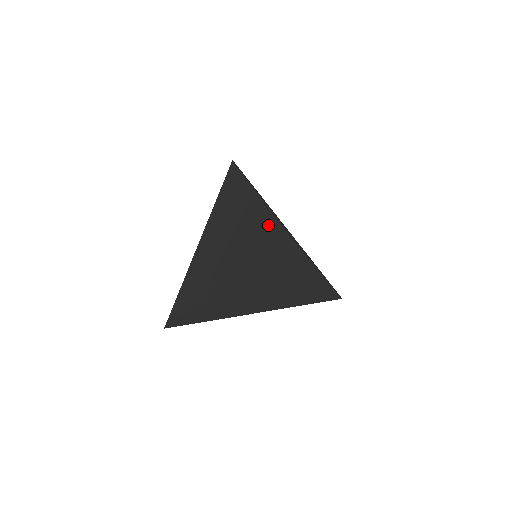
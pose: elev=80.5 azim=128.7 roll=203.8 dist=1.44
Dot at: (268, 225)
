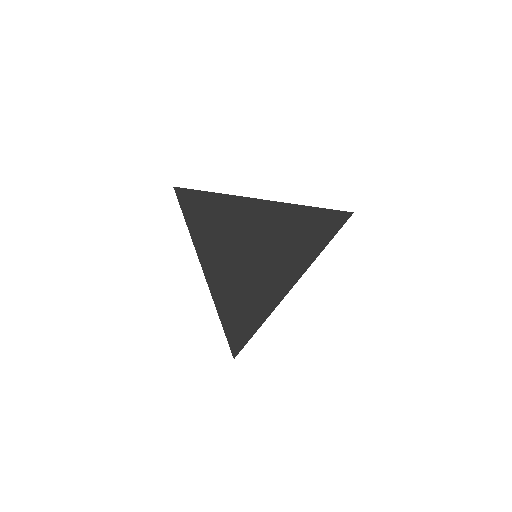
Dot at: occluded
